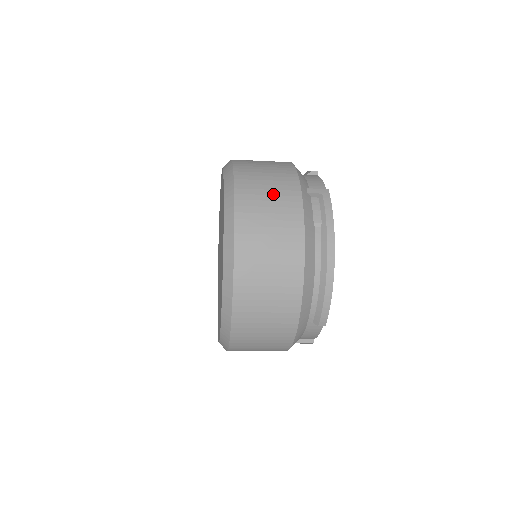
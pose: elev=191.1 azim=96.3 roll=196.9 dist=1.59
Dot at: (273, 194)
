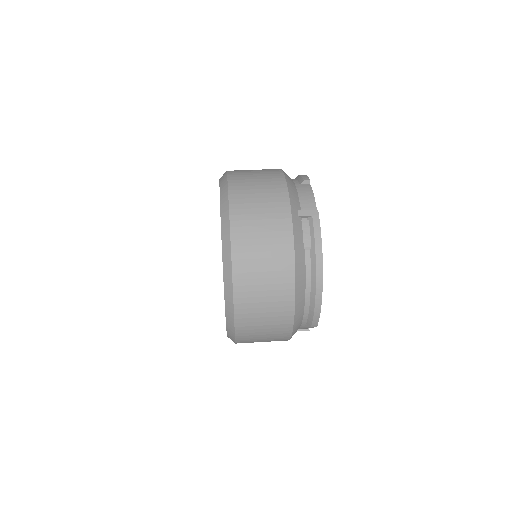
Dot at: (266, 224)
